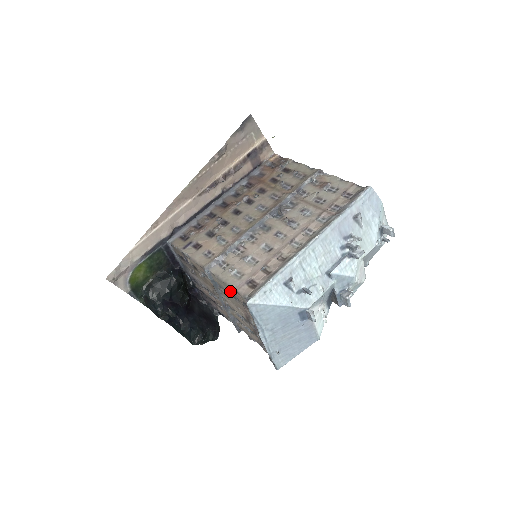
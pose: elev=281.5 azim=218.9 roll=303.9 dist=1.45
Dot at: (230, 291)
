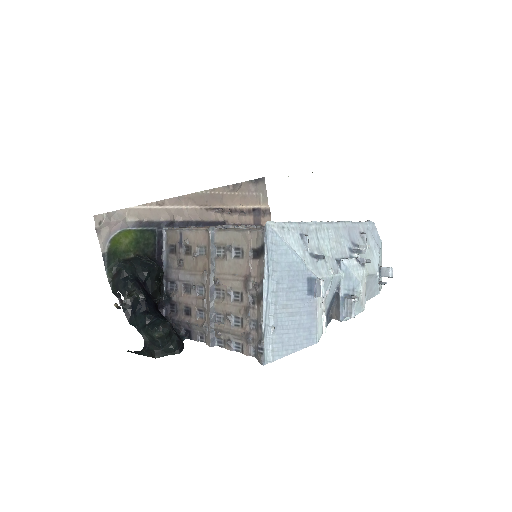
Dot at: (236, 244)
